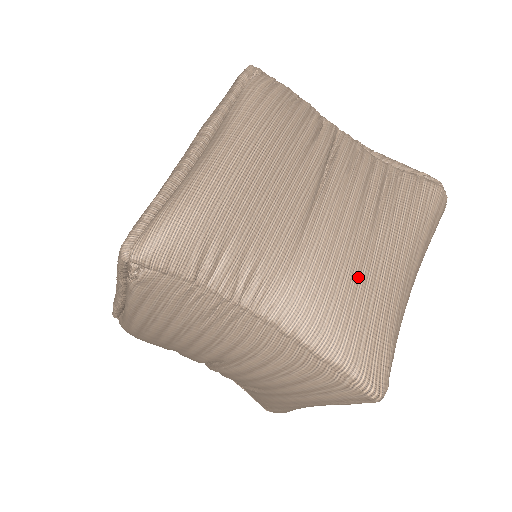
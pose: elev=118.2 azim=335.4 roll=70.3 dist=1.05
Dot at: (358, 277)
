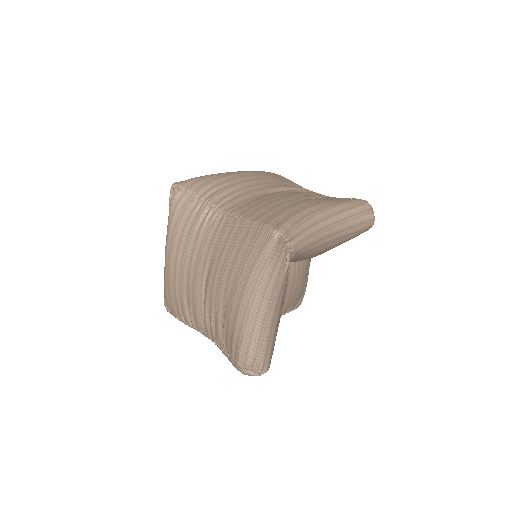
Dot at: (286, 202)
